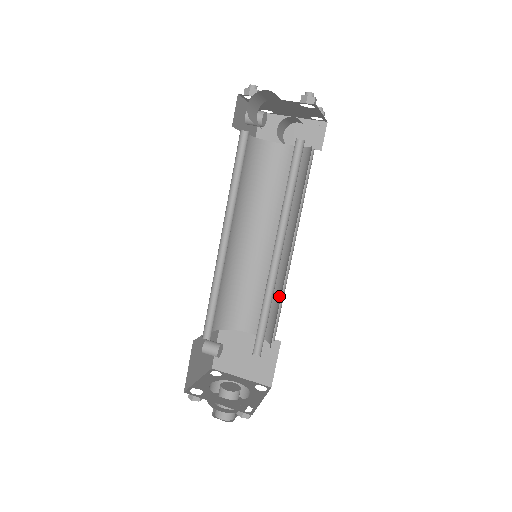
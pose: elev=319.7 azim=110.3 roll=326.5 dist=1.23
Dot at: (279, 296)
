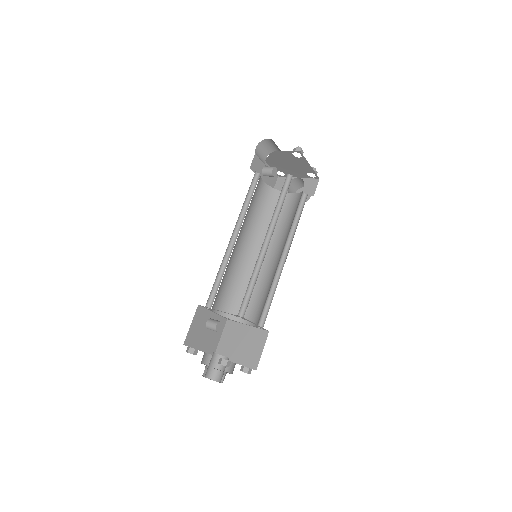
Dot at: occluded
